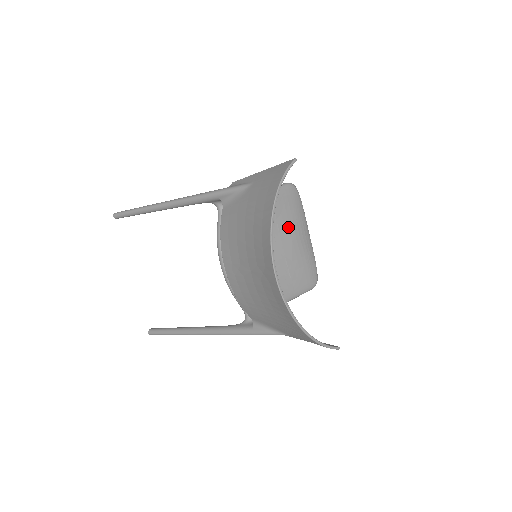
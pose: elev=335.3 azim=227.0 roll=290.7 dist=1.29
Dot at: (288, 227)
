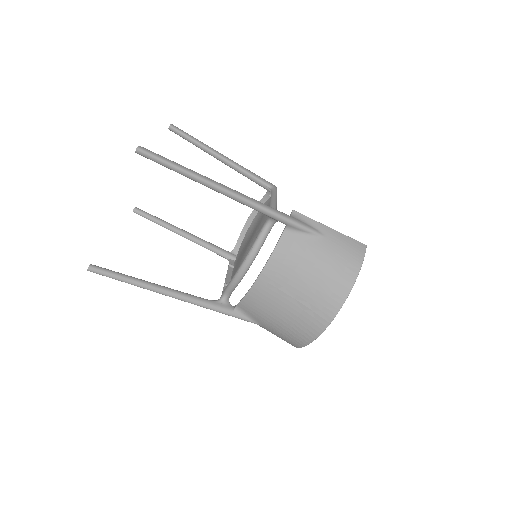
Dot at: occluded
